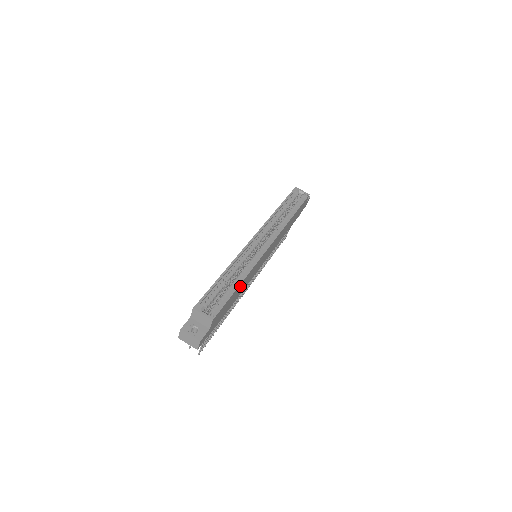
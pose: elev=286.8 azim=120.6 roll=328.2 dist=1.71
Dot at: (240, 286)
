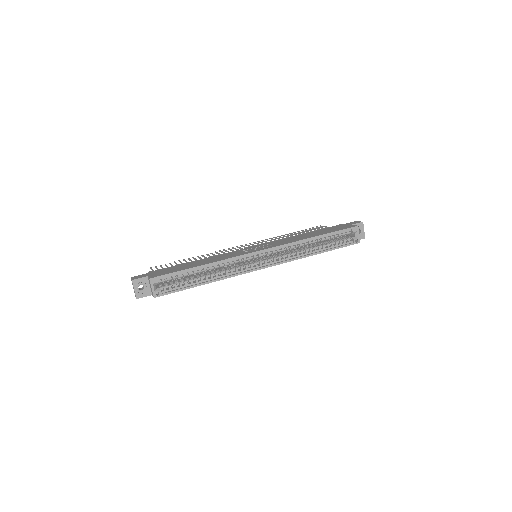
Dot at: occluded
